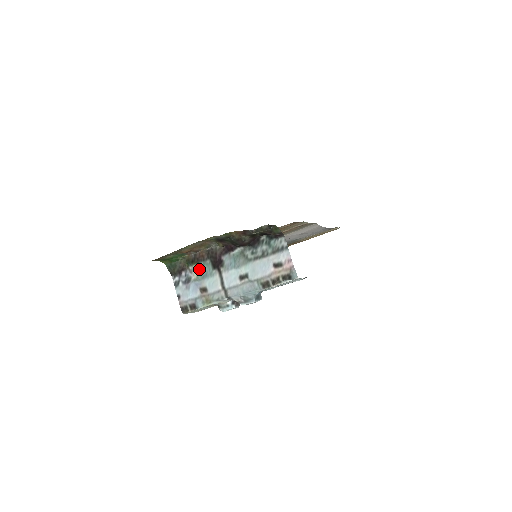
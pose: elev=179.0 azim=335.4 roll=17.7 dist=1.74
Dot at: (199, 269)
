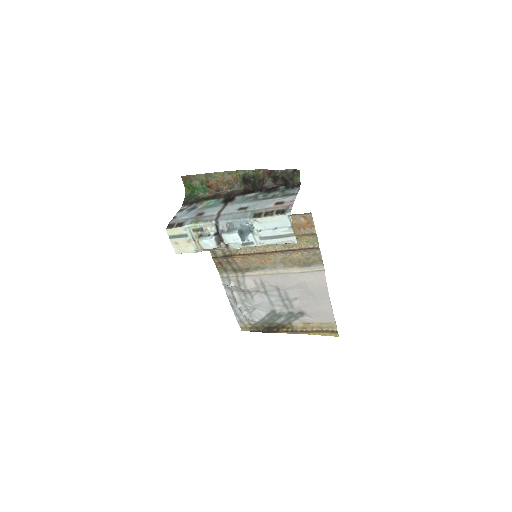
Dot at: (210, 203)
